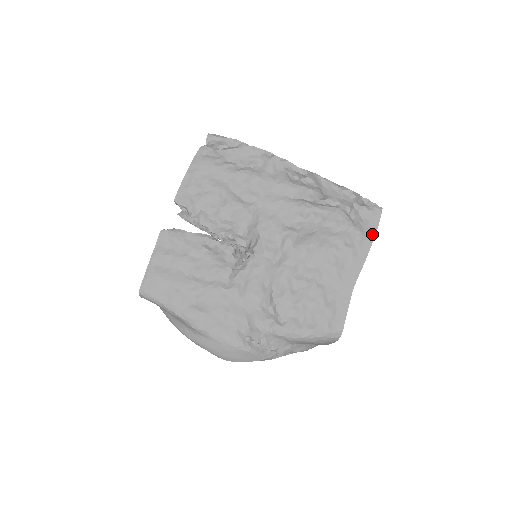
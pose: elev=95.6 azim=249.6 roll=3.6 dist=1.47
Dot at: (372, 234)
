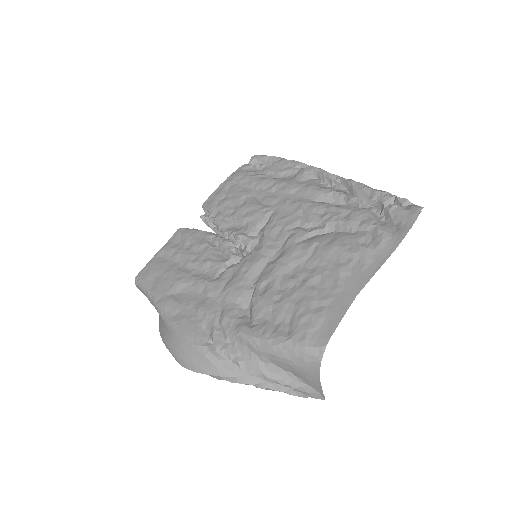
Dot at: (401, 235)
